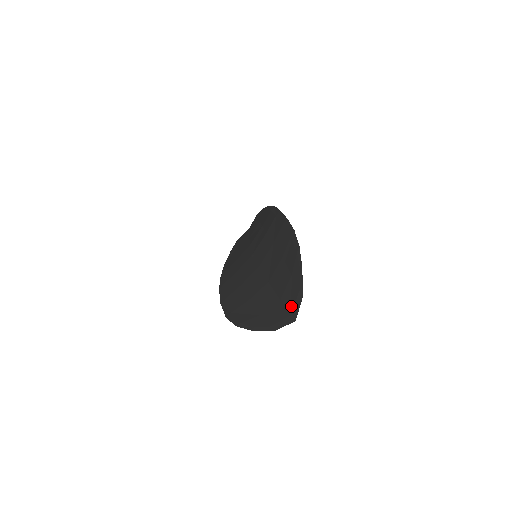
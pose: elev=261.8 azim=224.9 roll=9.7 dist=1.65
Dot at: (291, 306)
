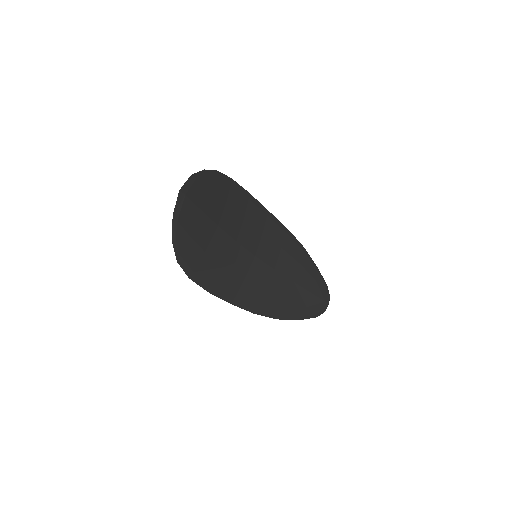
Dot at: (189, 193)
